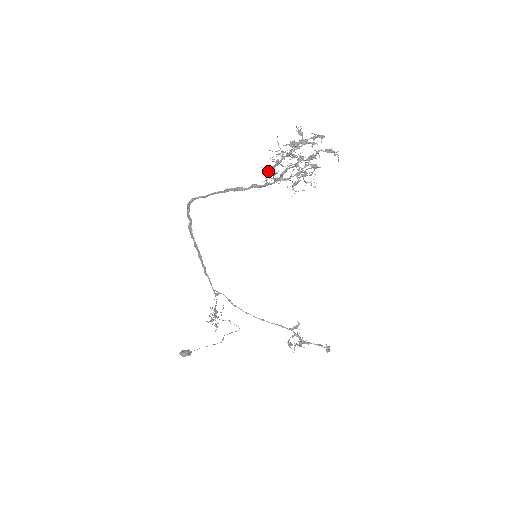
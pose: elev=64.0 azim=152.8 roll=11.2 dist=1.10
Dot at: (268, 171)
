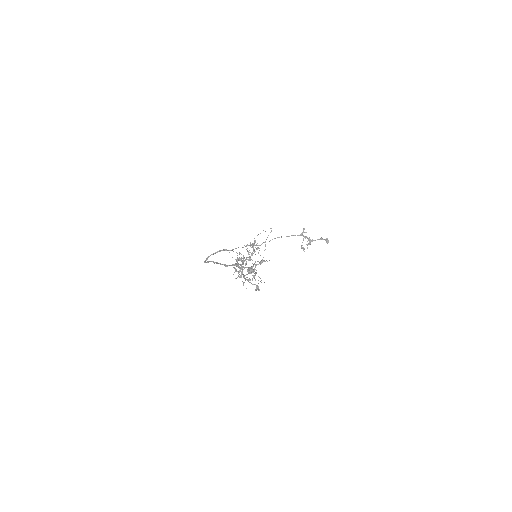
Dot at: (236, 264)
